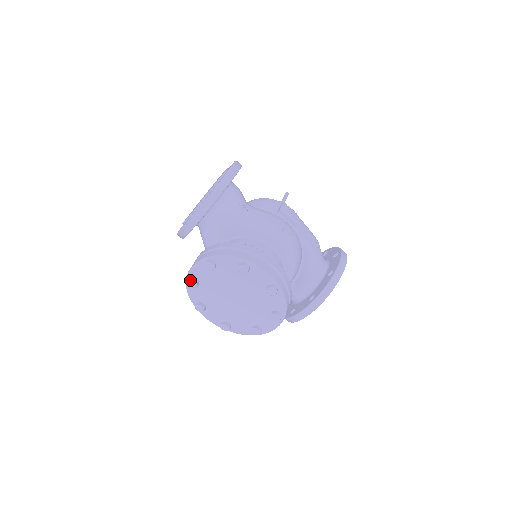
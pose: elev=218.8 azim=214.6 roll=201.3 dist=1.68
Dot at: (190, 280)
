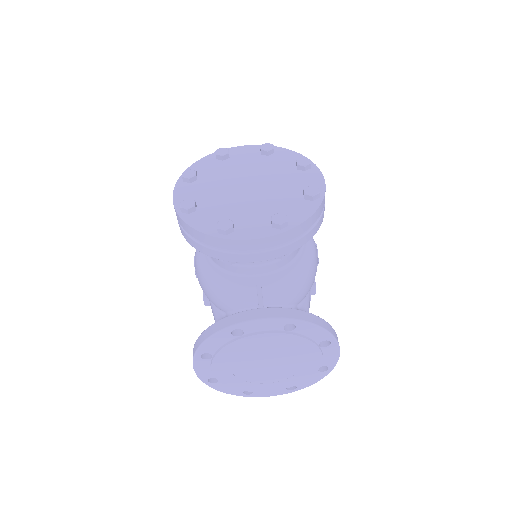
Dot at: (225, 148)
